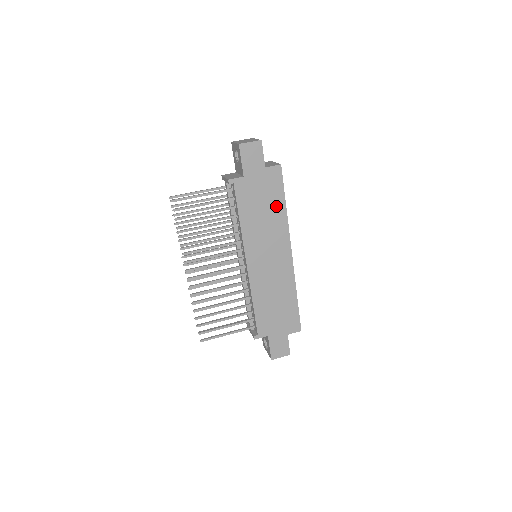
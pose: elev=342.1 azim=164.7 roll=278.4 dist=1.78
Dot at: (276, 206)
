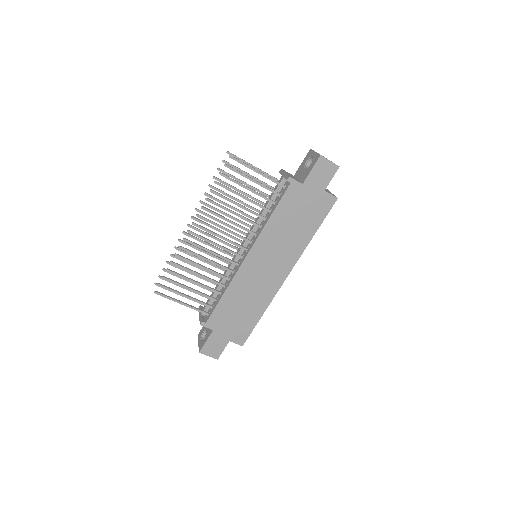
Dot at: (307, 228)
